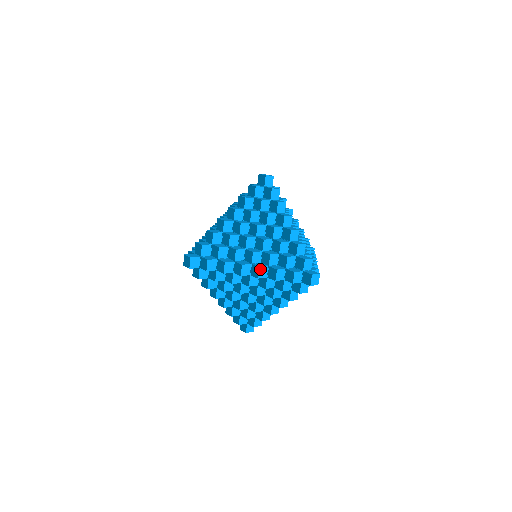
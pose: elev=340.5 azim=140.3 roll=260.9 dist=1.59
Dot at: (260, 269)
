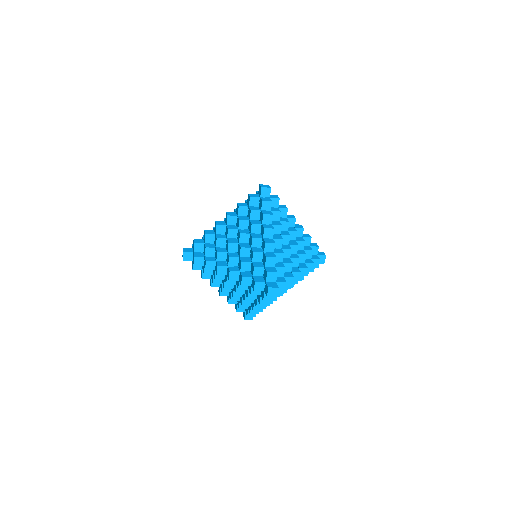
Dot at: (231, 273)
